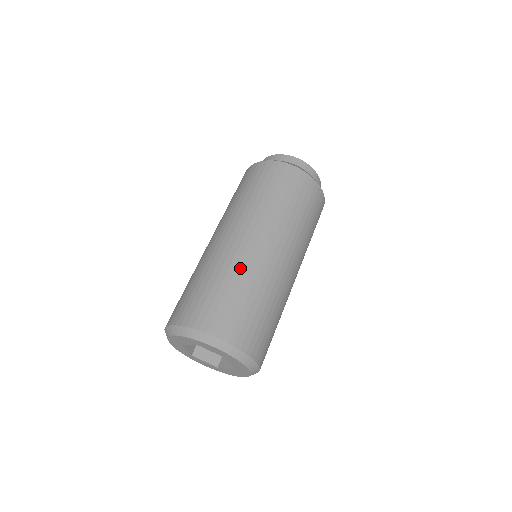
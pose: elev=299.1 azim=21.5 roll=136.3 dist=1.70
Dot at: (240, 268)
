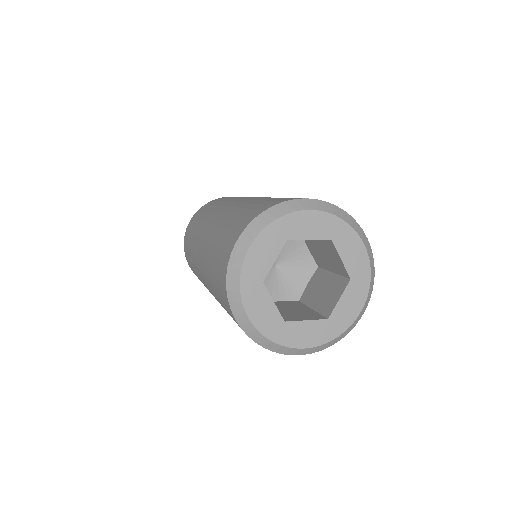
Dot at: (257, 199)
